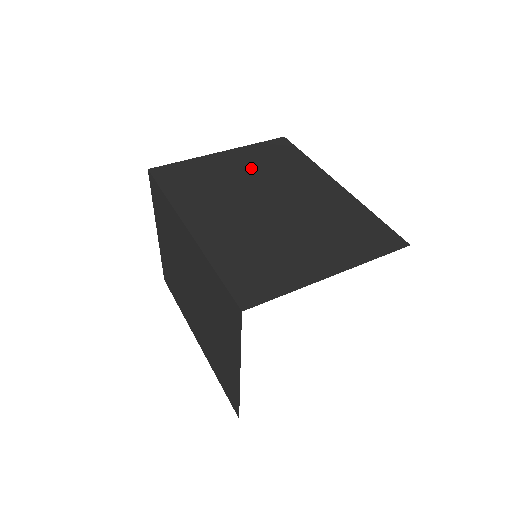
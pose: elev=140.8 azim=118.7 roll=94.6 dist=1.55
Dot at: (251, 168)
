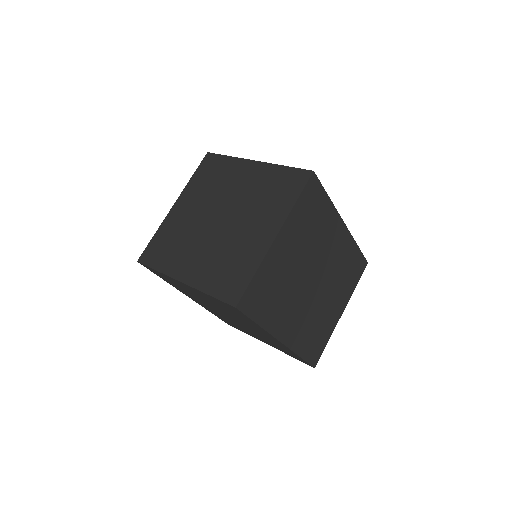
Dot at: (300, 245)
